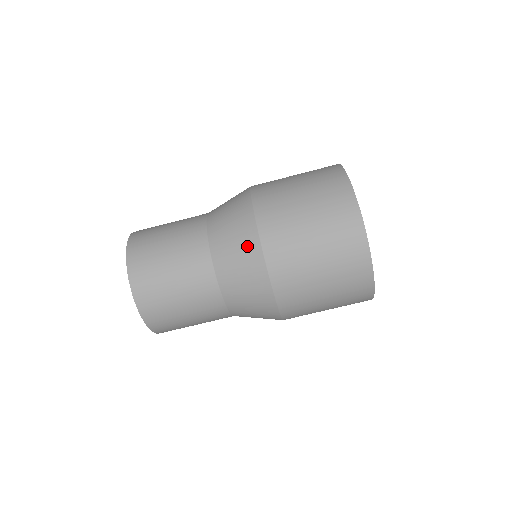
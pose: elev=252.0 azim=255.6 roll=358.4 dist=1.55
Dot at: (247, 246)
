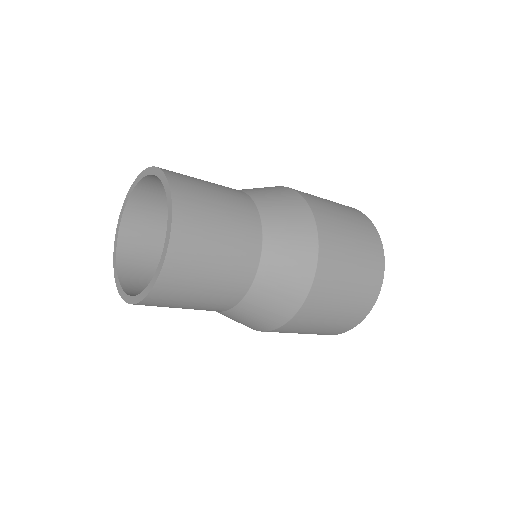
Dot at: occluded
